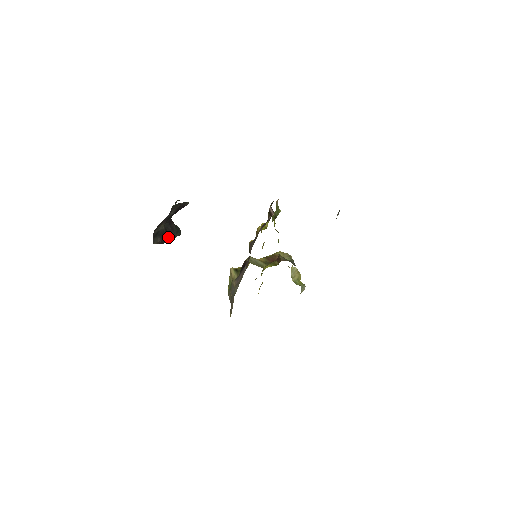
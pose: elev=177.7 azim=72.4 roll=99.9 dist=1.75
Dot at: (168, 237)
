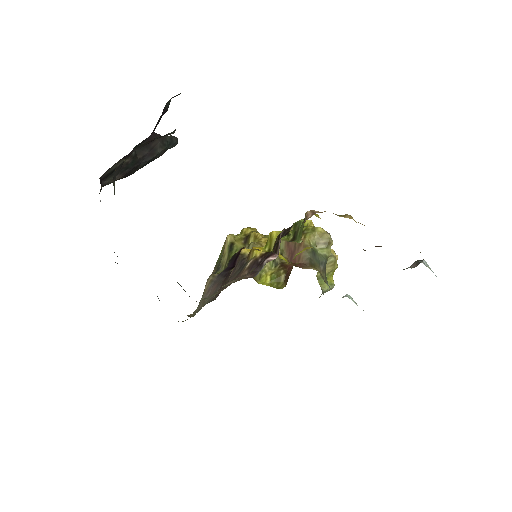
Dot at: (141, 165)
